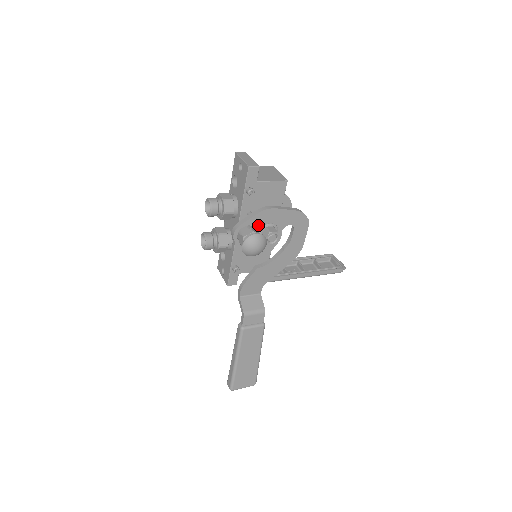
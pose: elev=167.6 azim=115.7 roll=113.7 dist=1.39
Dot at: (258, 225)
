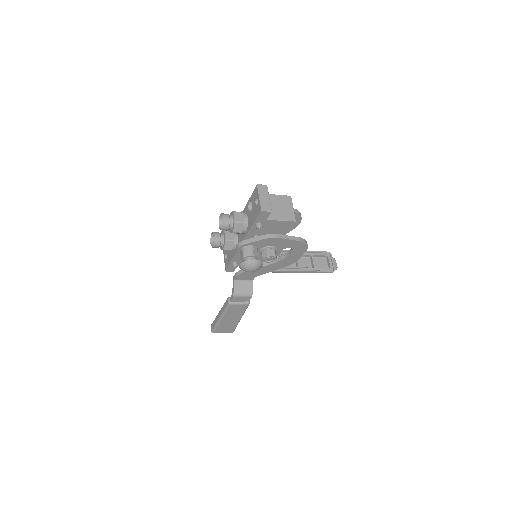
Dot at: (261, 245)
